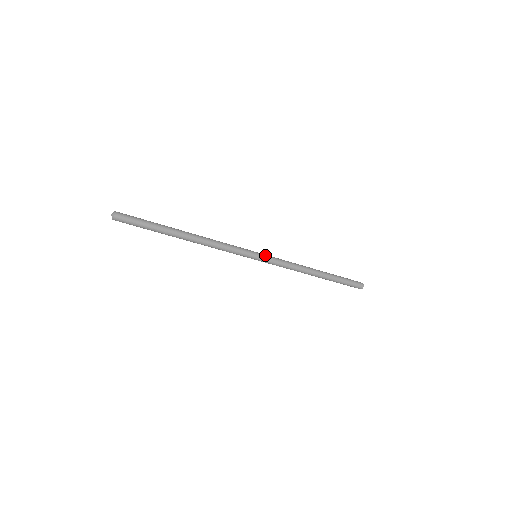
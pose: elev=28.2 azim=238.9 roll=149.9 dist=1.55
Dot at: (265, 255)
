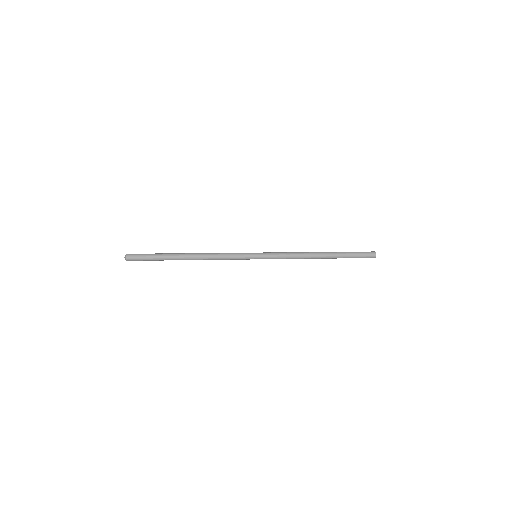
Dot at: (264, 255)
